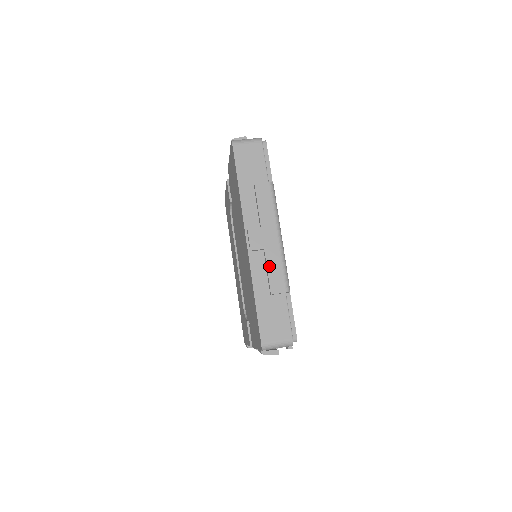
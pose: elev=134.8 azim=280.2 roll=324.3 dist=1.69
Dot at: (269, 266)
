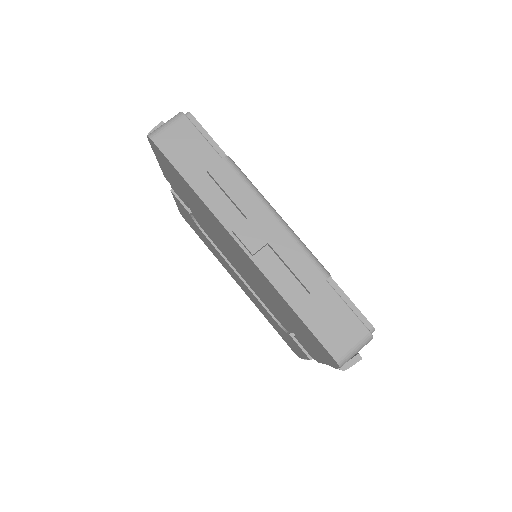
Dot at: (287, 260)
